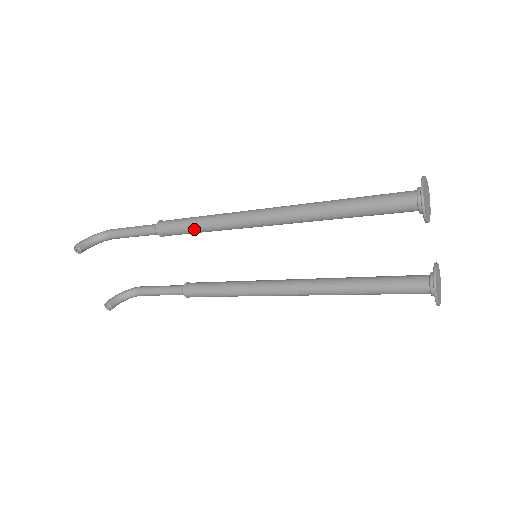
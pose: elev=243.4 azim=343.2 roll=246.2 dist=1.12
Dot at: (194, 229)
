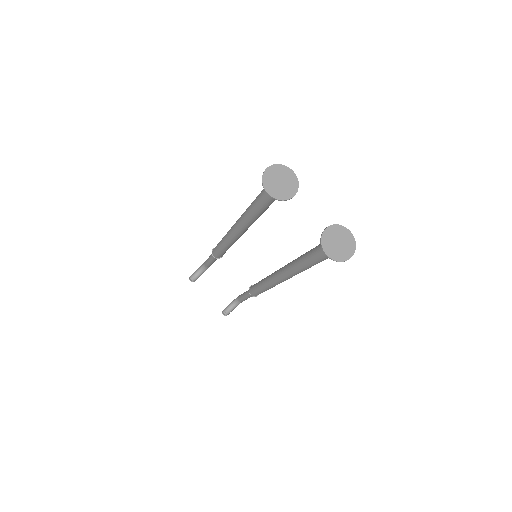
Dot at: (221, 248)
